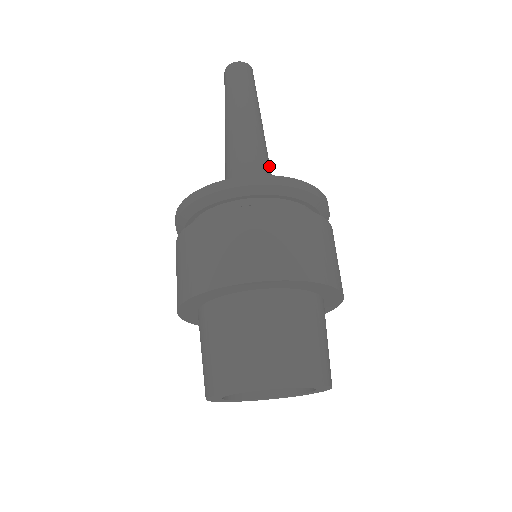
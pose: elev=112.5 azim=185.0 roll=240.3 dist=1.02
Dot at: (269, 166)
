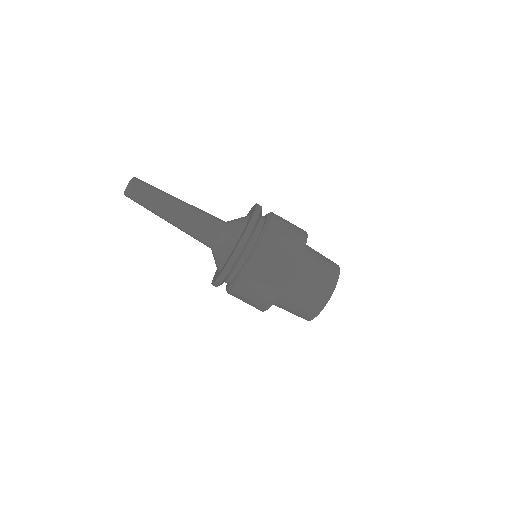
Dot at: (211, 217)
